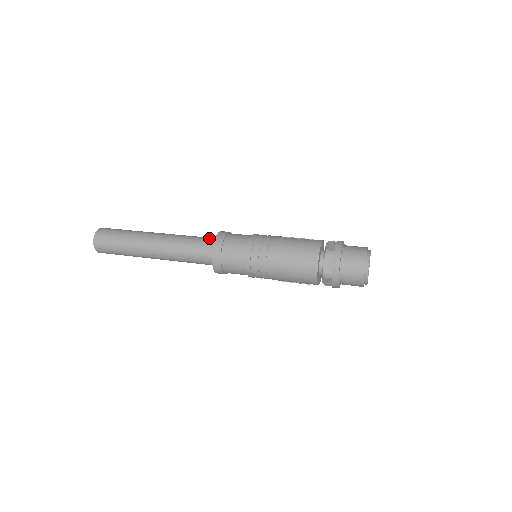
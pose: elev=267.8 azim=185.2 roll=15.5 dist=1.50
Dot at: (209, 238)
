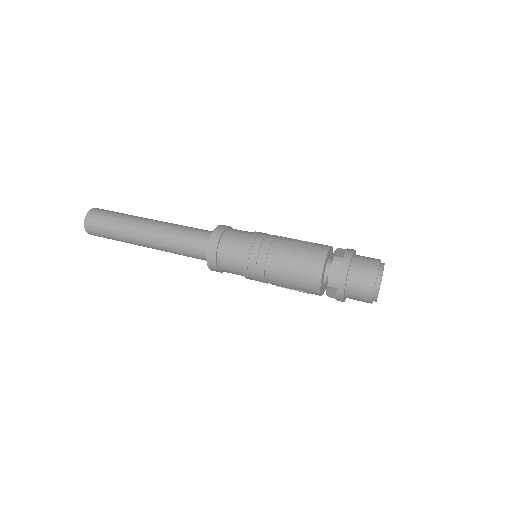
Dot at: occluded
